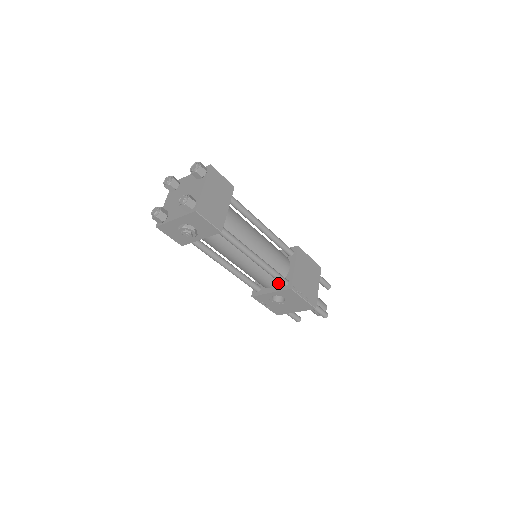
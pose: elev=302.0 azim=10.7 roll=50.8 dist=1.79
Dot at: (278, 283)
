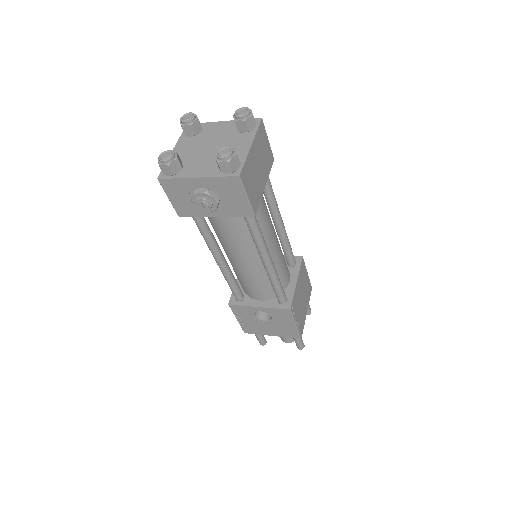
Dot at: (272, 297)
